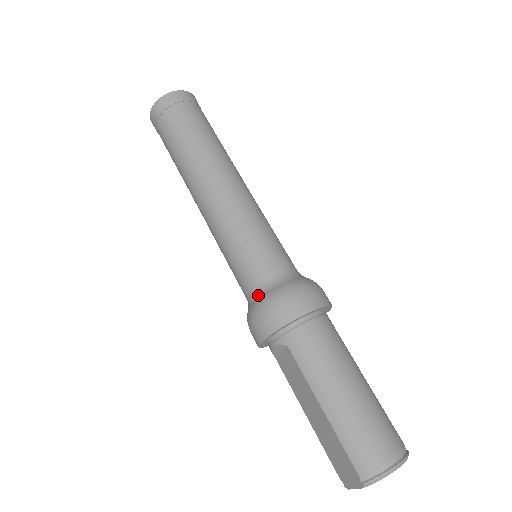
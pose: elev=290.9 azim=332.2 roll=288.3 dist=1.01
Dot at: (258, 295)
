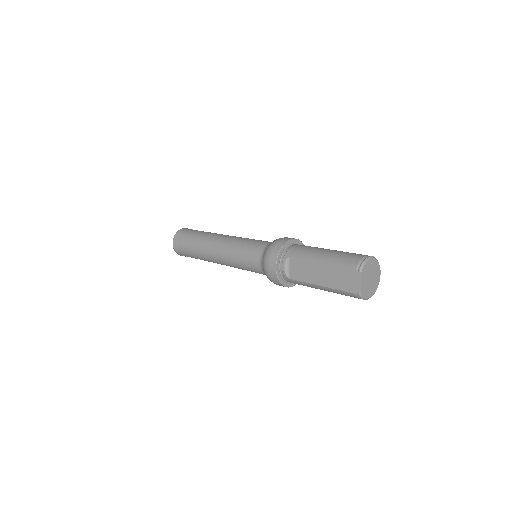
Dot at: (263, 253)
